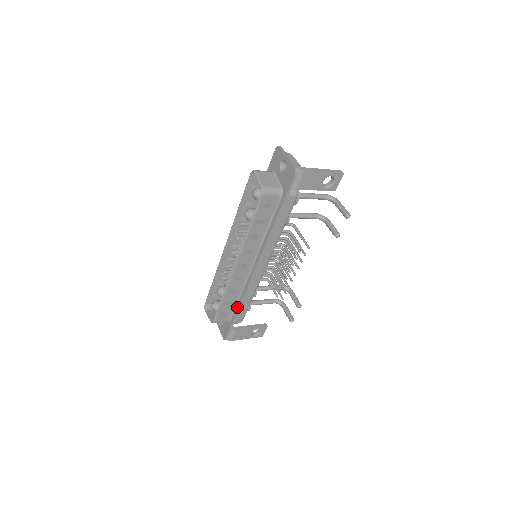
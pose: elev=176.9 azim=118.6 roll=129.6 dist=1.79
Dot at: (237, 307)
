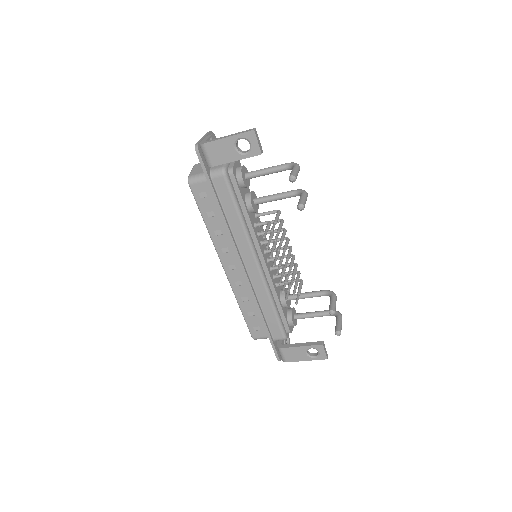
Dot at: (262, 318)
